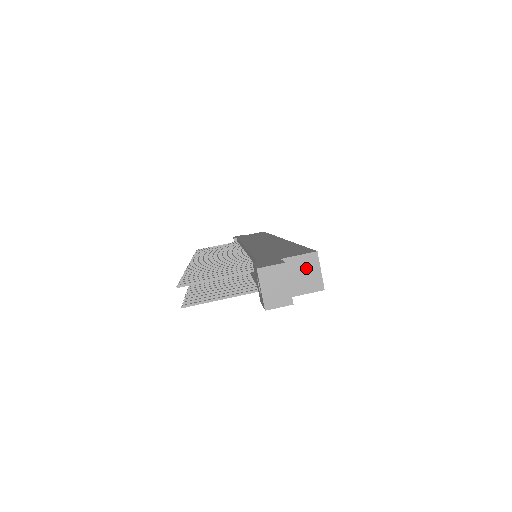
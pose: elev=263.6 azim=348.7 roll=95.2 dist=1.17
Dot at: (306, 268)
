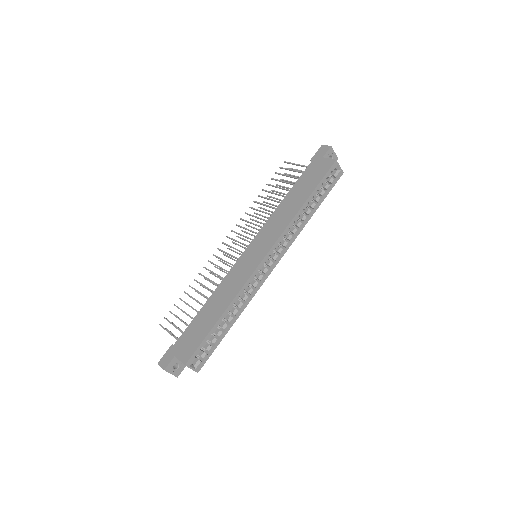
Dot at: occluded
